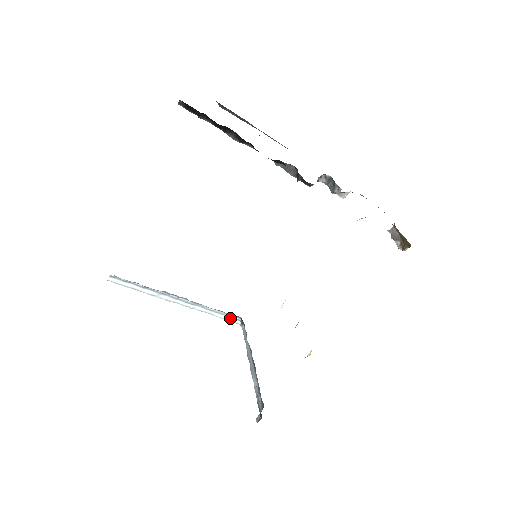
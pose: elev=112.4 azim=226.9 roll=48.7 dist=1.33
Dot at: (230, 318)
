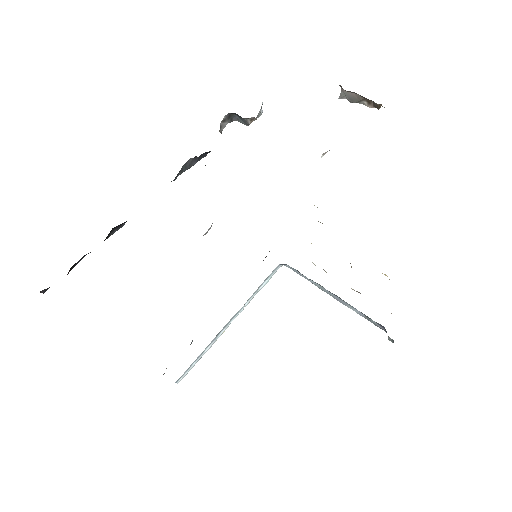
Dot at: (272, 274)
